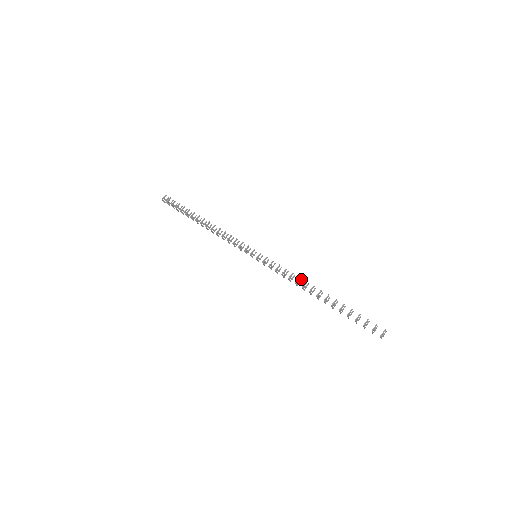
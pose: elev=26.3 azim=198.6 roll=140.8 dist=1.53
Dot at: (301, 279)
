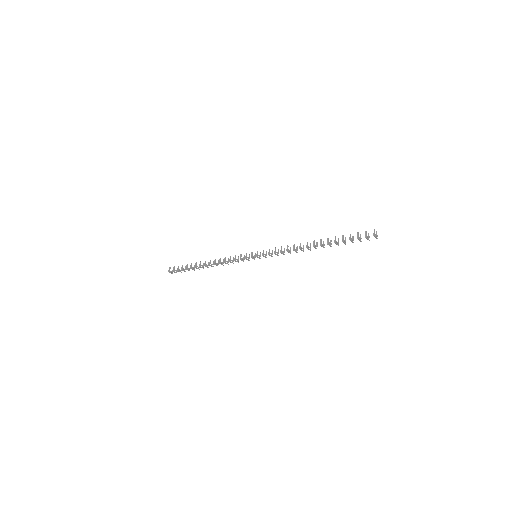
Dot at: occluded
